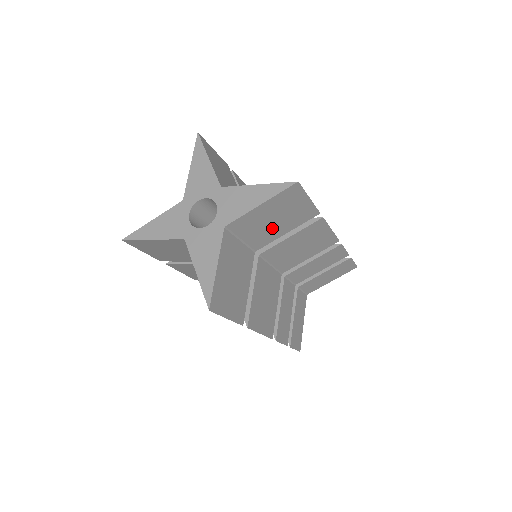
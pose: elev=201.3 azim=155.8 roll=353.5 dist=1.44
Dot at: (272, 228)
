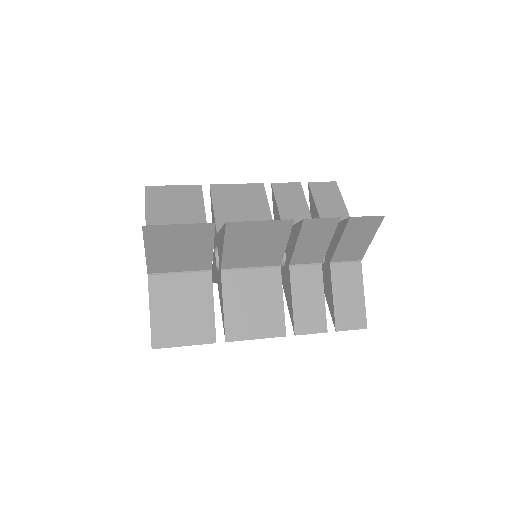
Dot at: occluded
